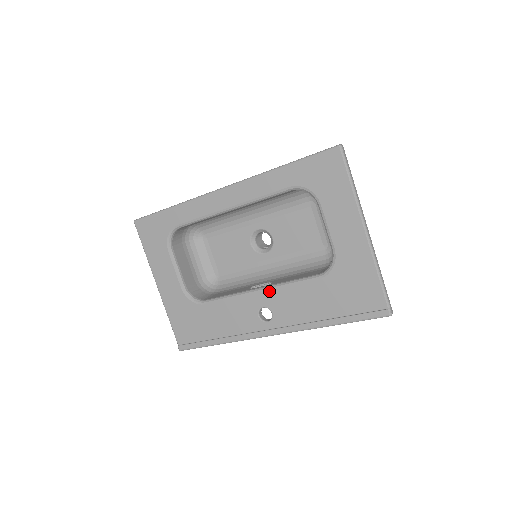
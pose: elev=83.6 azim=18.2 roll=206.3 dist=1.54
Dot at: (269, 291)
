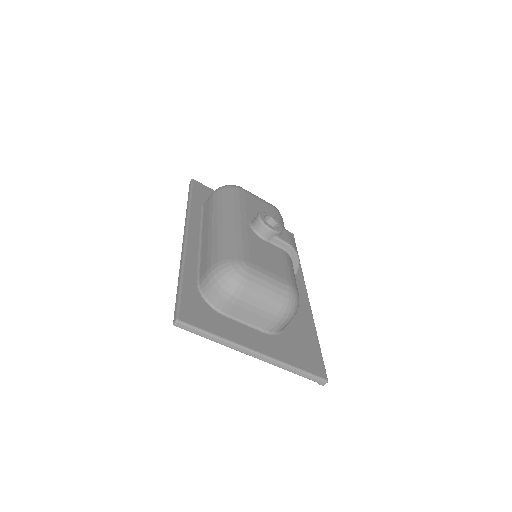
Dot at: occluded
